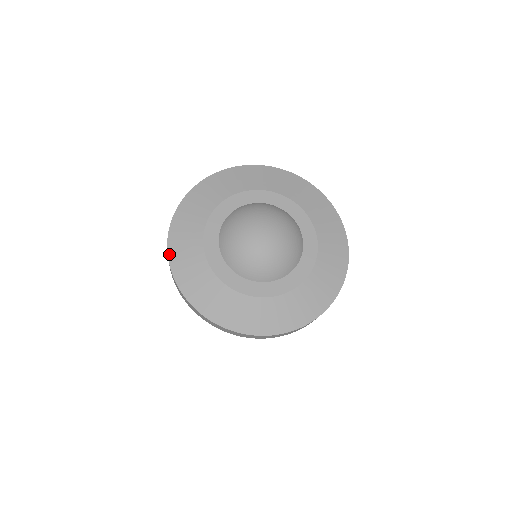
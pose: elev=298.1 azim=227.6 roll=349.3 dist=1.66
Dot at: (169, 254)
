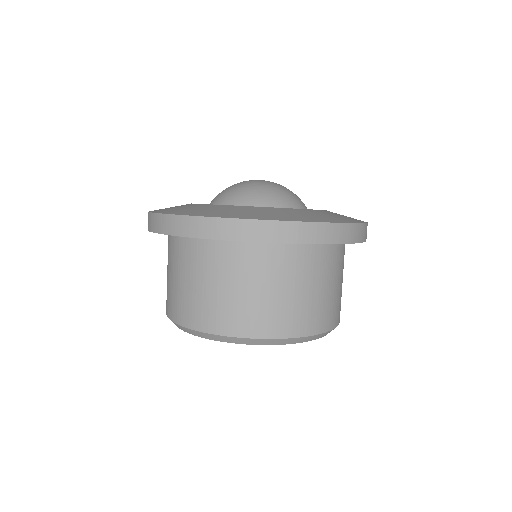
Dot at: occluded
